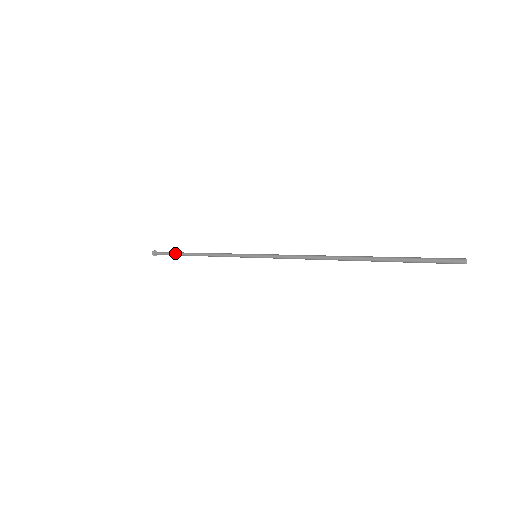
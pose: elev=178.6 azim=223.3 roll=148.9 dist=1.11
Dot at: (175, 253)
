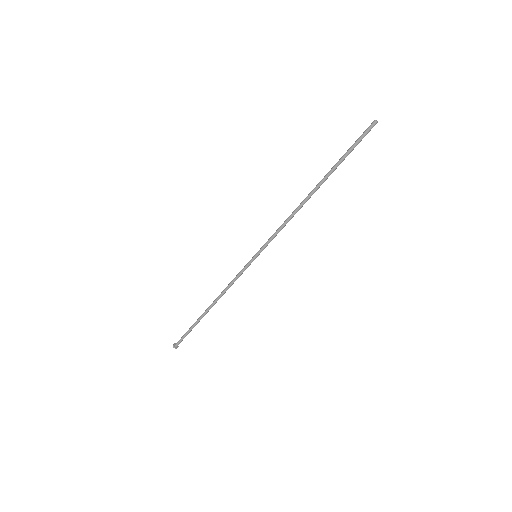
Dot at: (193, 324)
